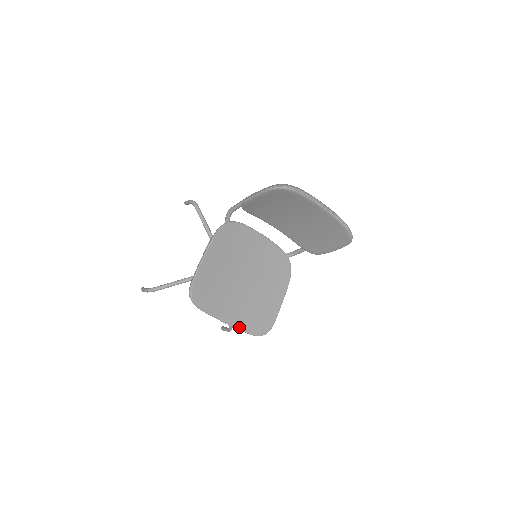
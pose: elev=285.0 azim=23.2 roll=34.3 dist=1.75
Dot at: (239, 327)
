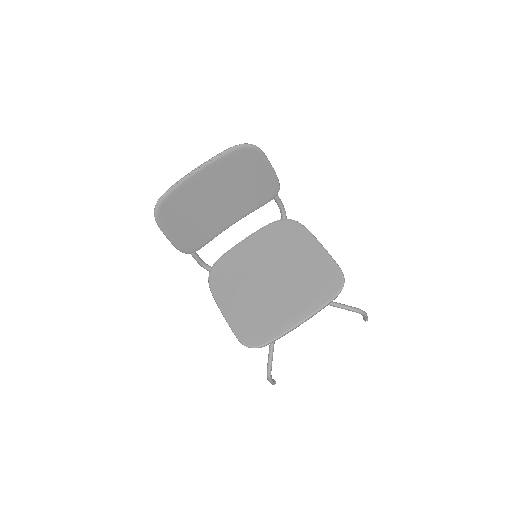
Dot at: (316, 309)
